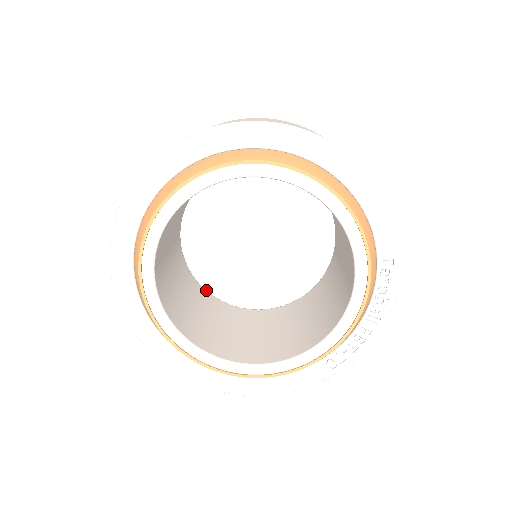
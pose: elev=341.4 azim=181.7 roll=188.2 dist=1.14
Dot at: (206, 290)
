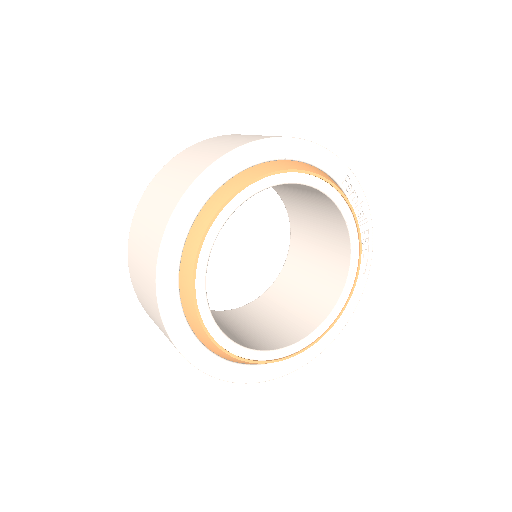
Dot at: (229, 310)
